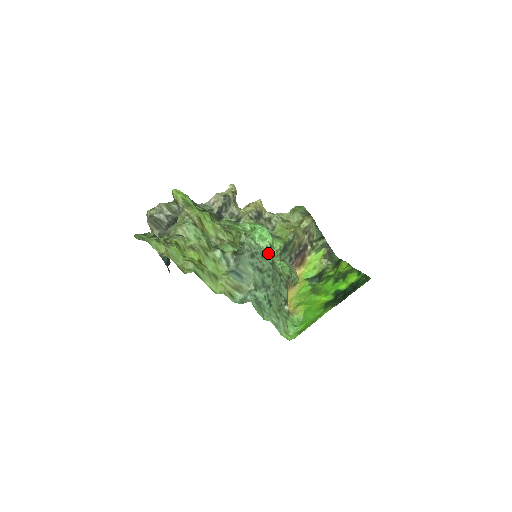
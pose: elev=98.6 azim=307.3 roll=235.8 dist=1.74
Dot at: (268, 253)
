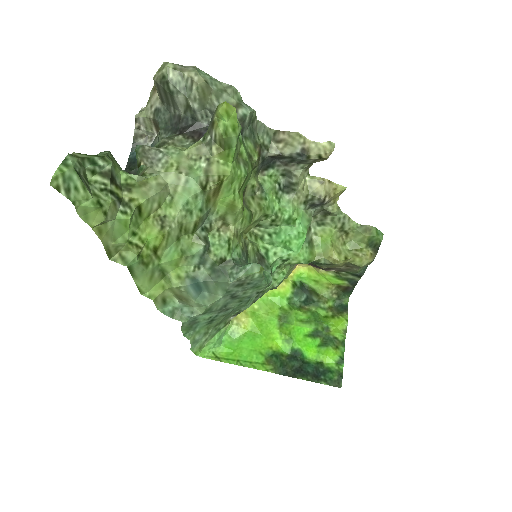
Dot at: (273, 266)
